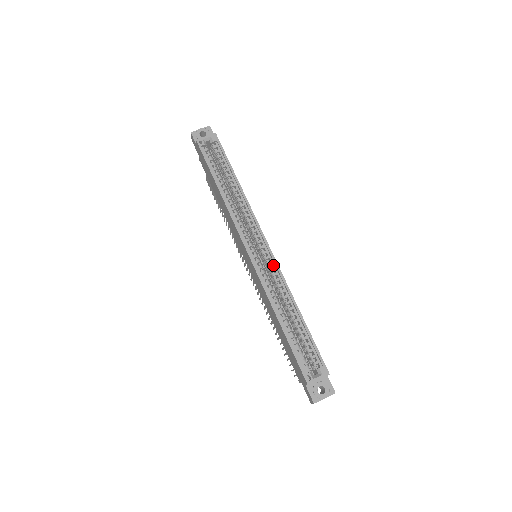
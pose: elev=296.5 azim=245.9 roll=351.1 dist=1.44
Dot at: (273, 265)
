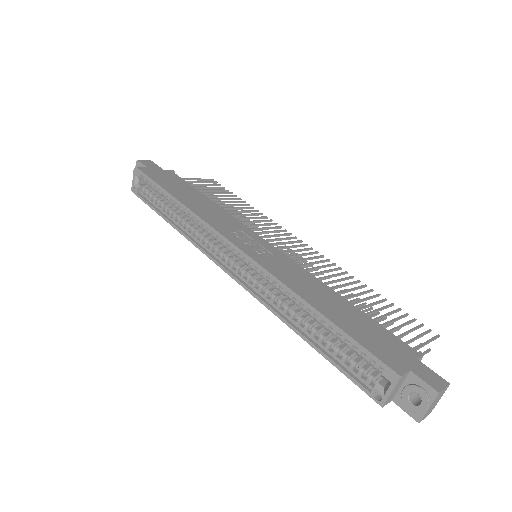
Dot at: (256, 267)
